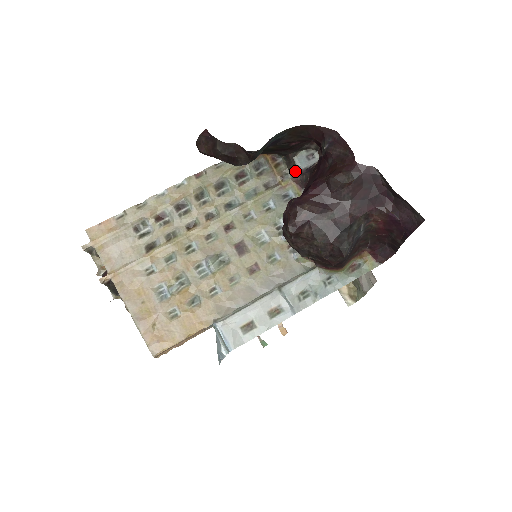
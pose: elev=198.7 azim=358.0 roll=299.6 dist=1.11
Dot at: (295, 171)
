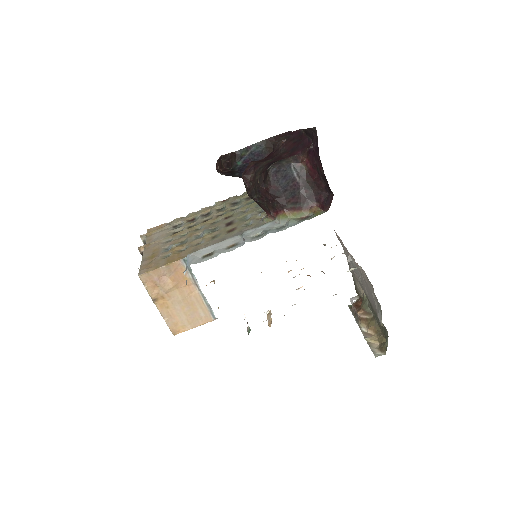
Dot at: occluded
